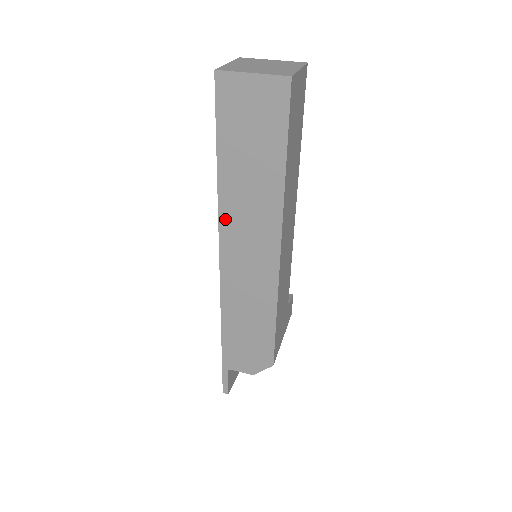
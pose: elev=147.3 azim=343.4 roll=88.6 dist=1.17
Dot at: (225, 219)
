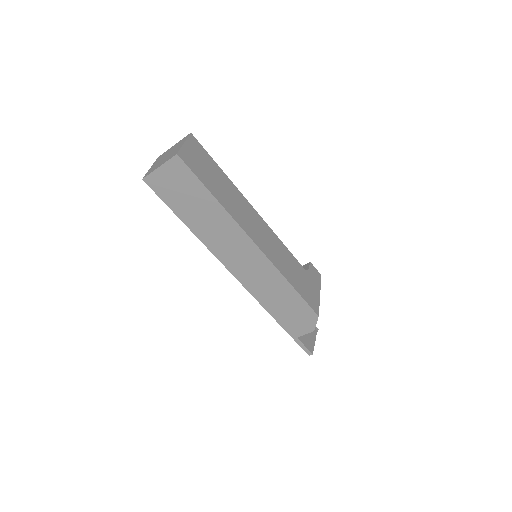
Dot at: (214, 249)
